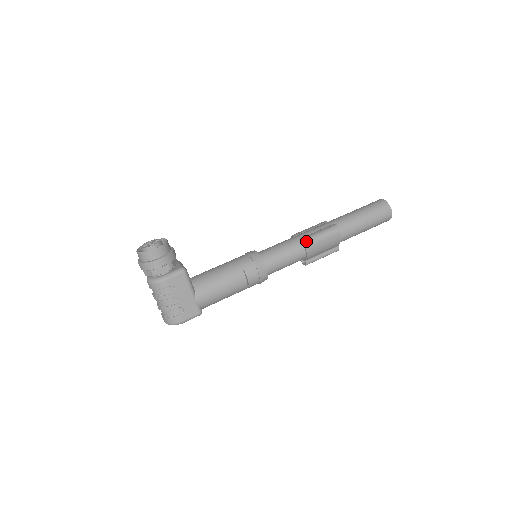
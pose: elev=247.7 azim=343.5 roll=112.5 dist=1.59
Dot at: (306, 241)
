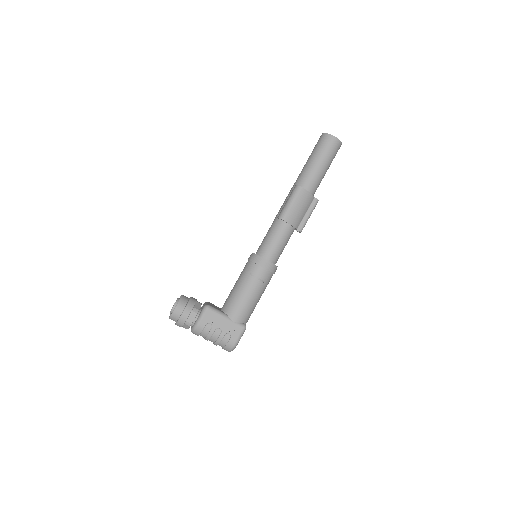
Dot at: (281, 216)
